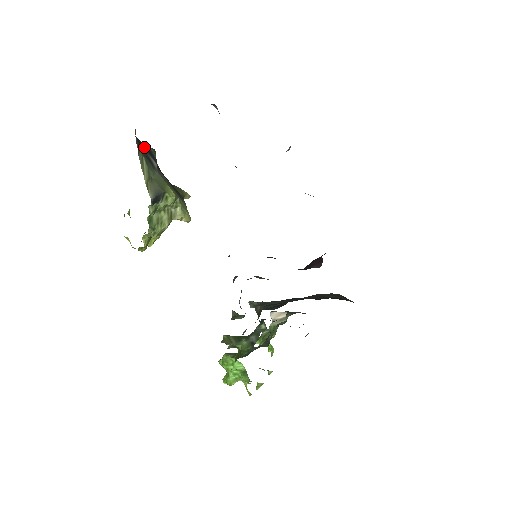
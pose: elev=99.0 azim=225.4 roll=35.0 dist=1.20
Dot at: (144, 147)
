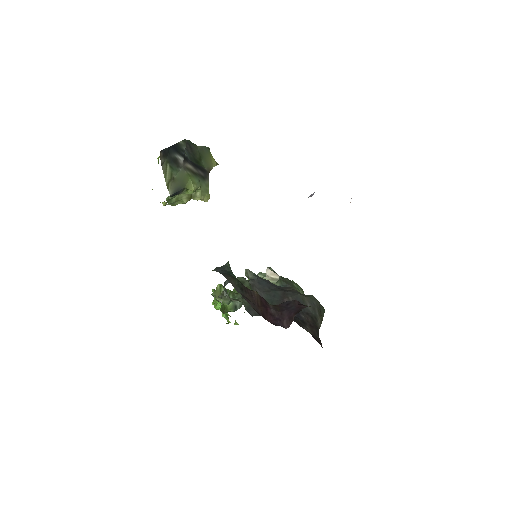
Dot at: (172, 149)
